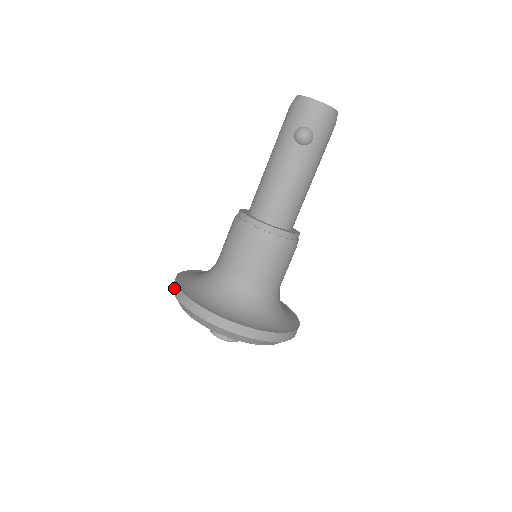
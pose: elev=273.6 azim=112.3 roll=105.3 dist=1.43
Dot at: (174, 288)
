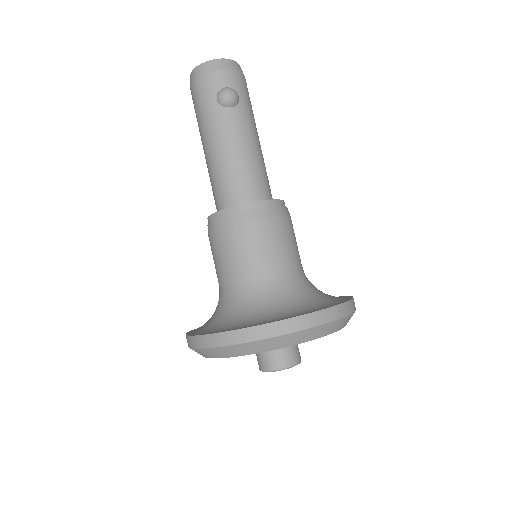
Dot at: (199, 343)
